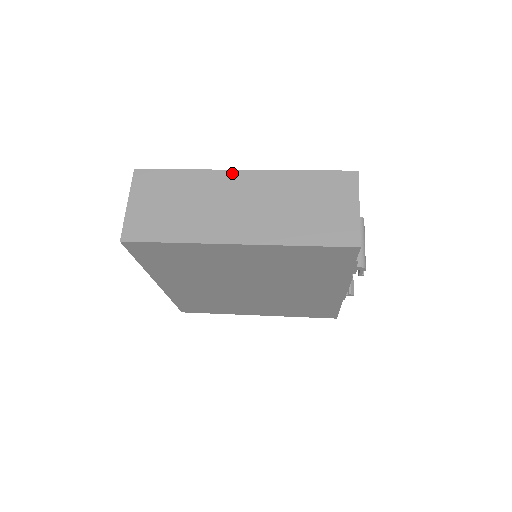
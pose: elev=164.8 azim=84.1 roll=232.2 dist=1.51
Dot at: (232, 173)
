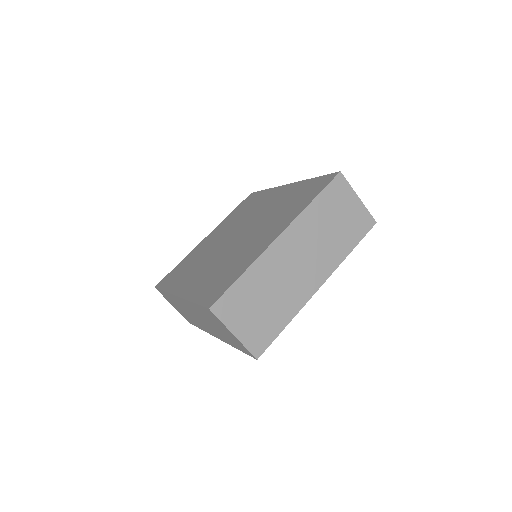
Dot at: (275, 245)
